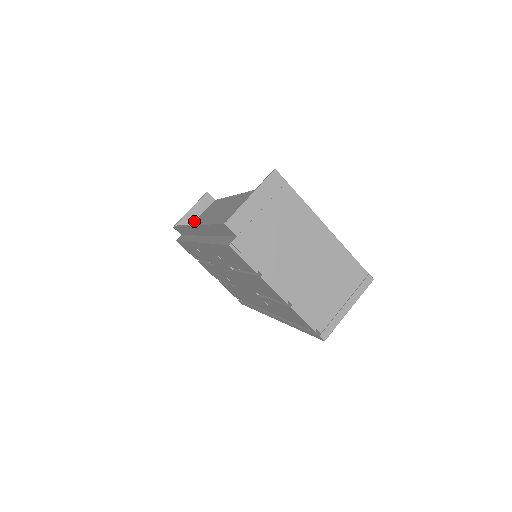
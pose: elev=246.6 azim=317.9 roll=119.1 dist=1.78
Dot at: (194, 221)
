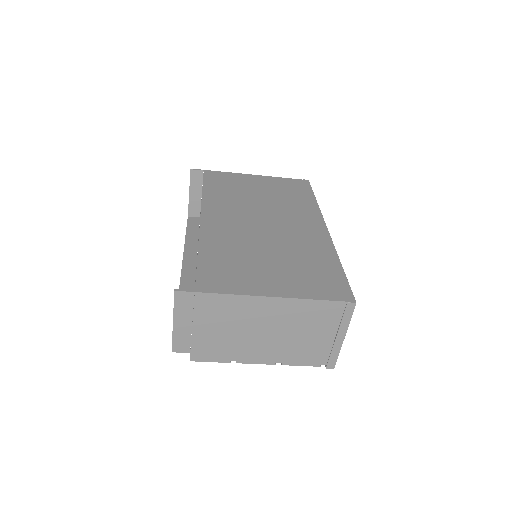
Dot at: (200, 201)
